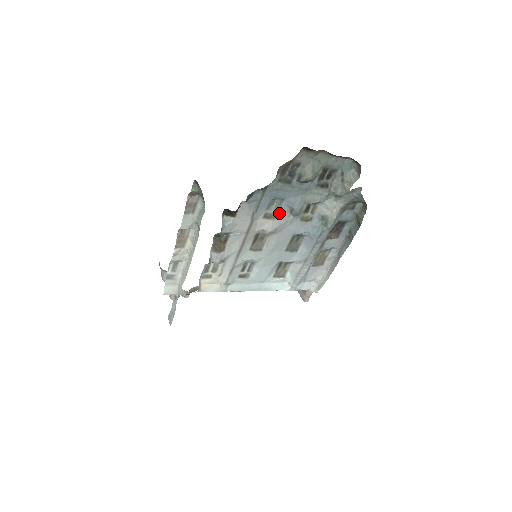
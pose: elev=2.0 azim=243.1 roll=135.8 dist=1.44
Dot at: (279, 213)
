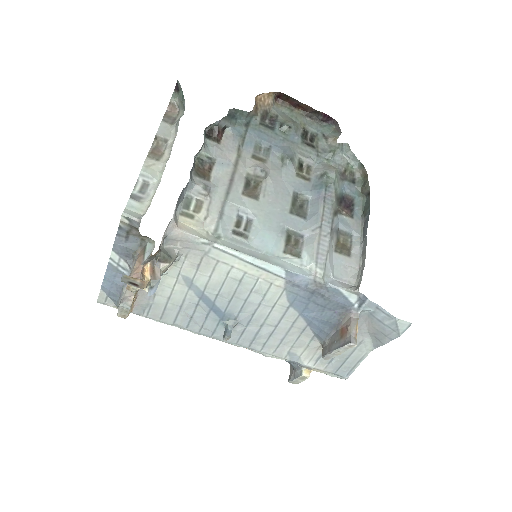
Dot at: (269, 160)
